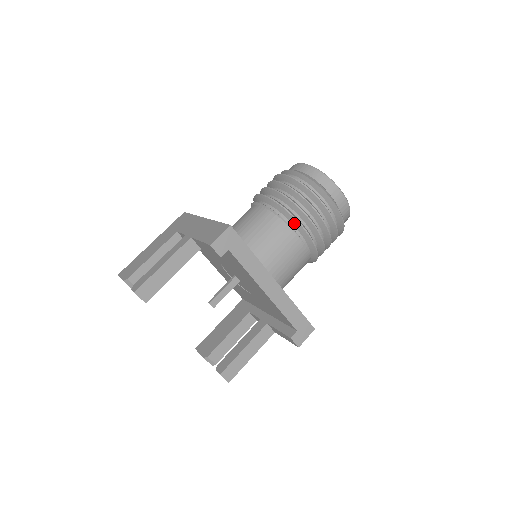
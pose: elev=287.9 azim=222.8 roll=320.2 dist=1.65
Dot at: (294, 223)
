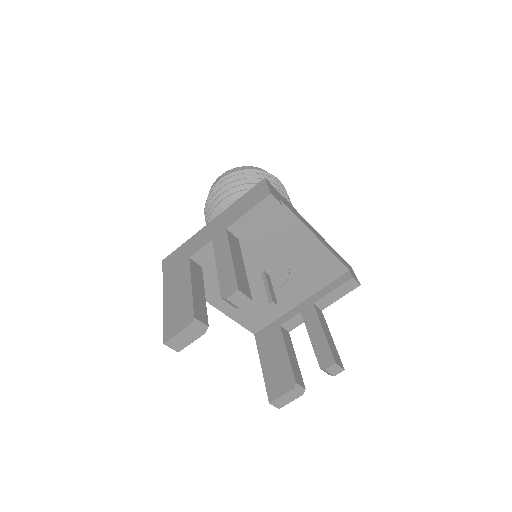
Dot at: occluded
